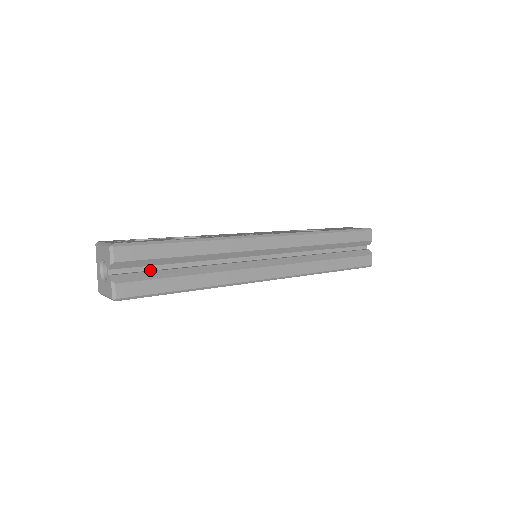
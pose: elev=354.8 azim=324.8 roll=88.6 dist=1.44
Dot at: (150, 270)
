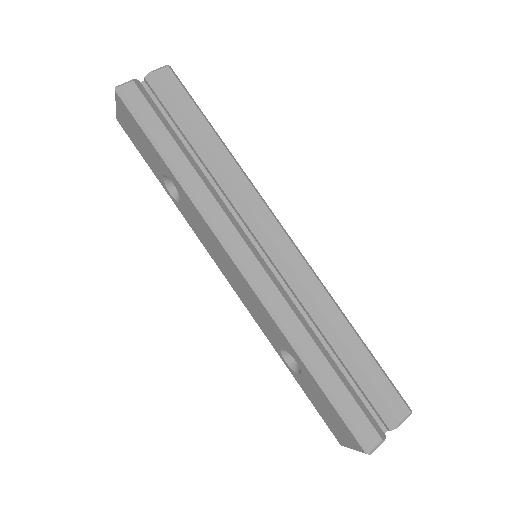
Dot at: (166, 121)
